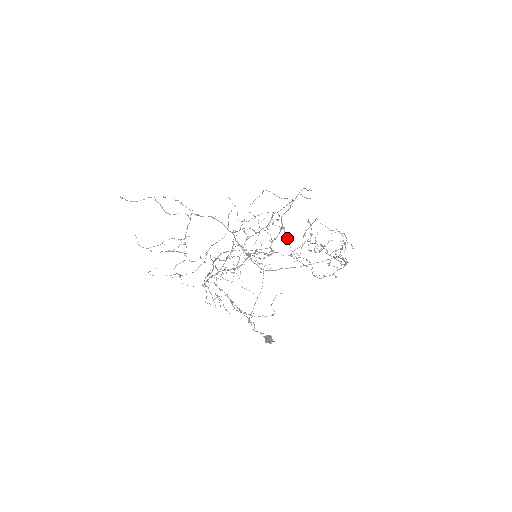
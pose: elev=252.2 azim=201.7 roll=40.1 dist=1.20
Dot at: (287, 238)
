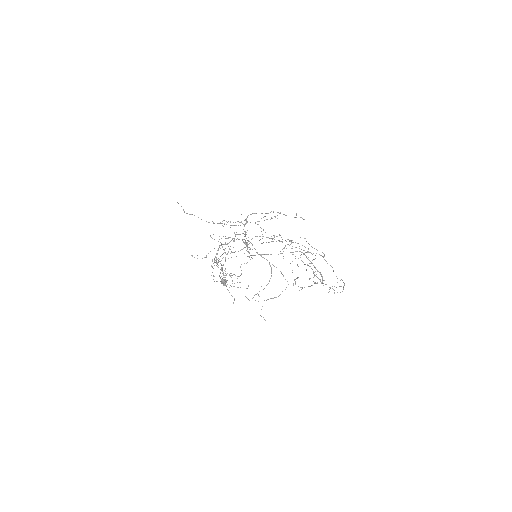
Dot at: occluded
